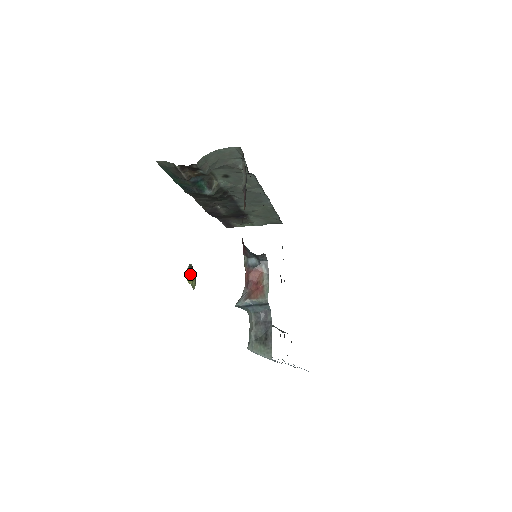
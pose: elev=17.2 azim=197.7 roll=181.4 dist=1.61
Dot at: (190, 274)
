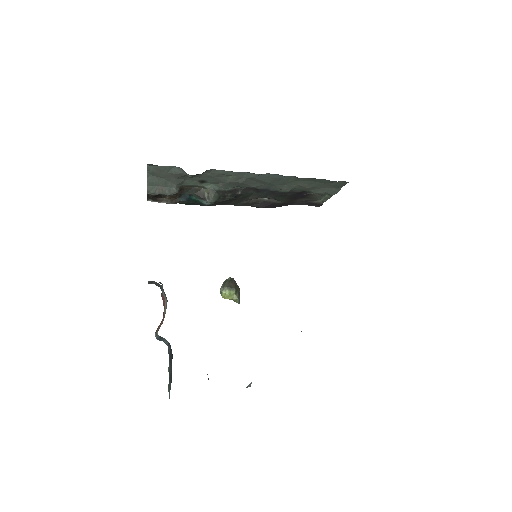
Dot at: (223, 290)
